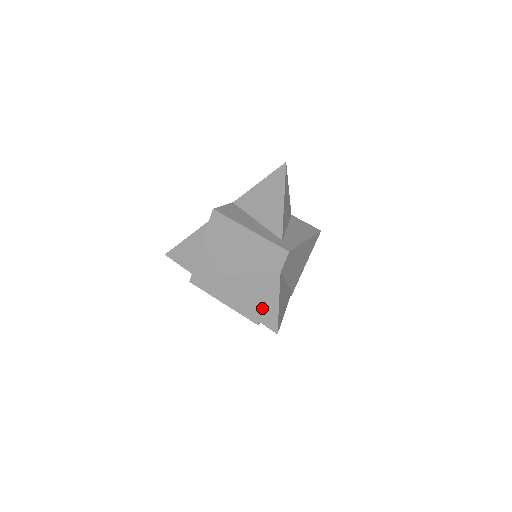
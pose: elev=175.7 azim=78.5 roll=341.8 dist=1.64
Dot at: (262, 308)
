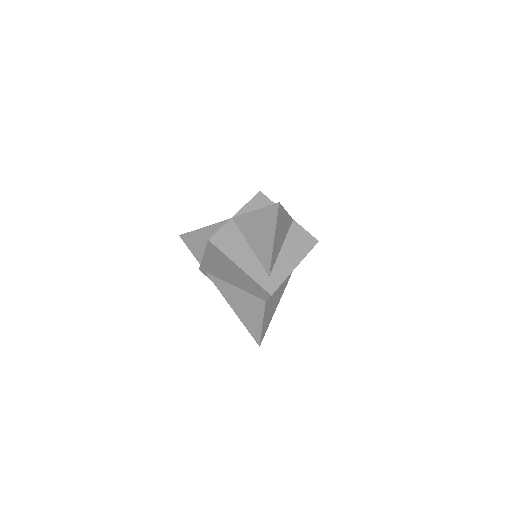
Dot at: (250, 322)
